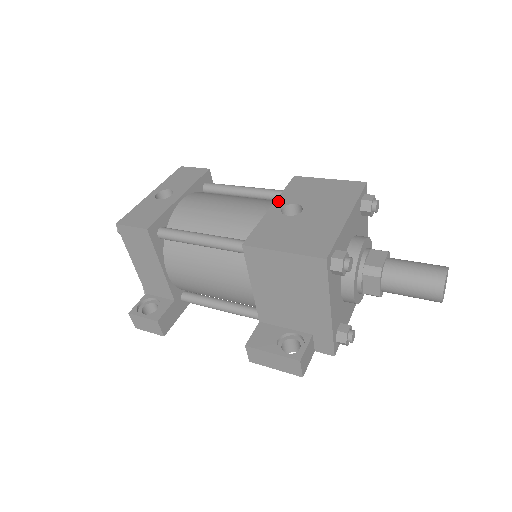
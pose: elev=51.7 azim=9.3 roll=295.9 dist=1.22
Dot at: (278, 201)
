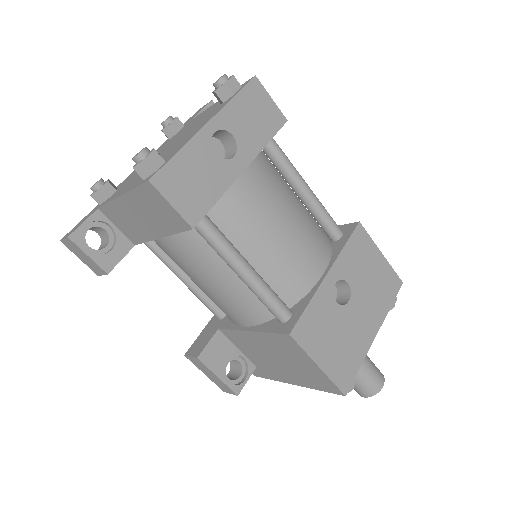
Dot at: (336, 266)
